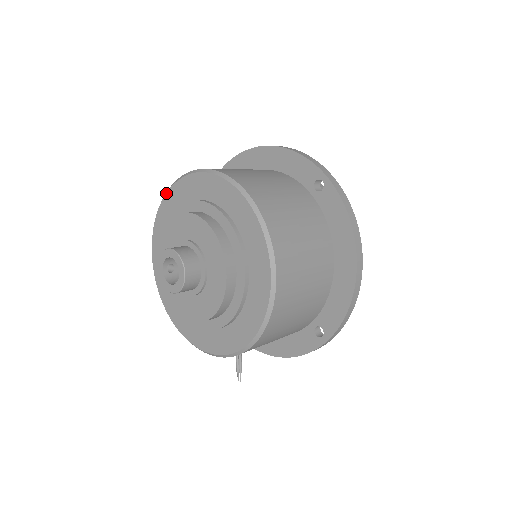
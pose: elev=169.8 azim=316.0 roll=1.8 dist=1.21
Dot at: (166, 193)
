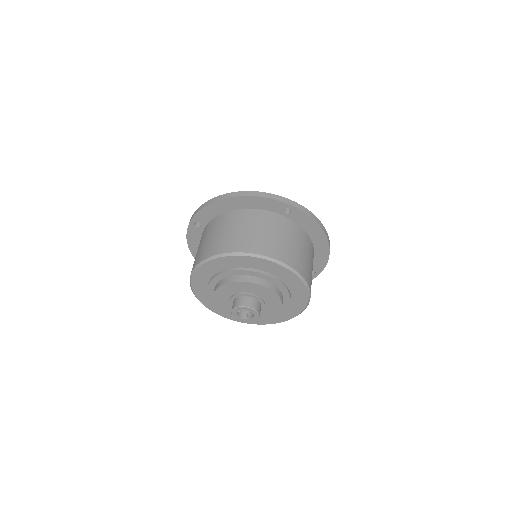
Dot at: (197, 269)
